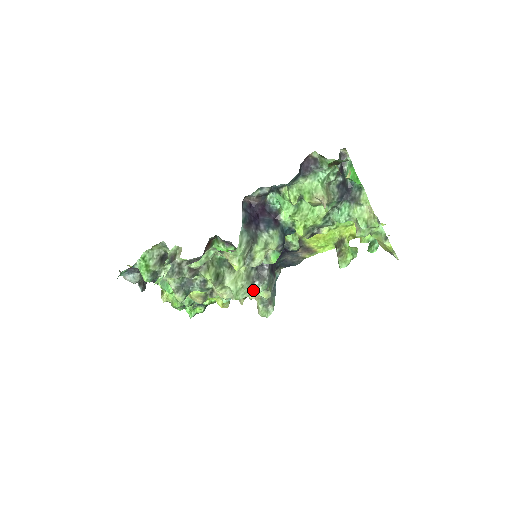
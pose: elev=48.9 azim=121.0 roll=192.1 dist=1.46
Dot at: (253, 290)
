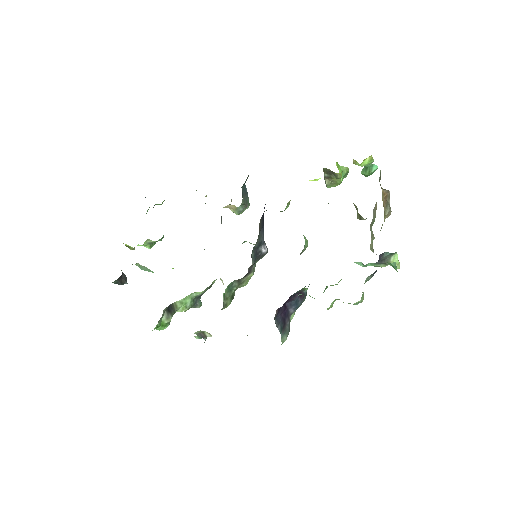
Dot at: occluded
